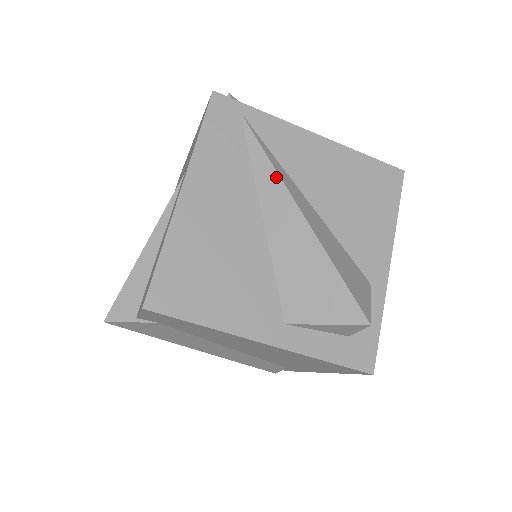
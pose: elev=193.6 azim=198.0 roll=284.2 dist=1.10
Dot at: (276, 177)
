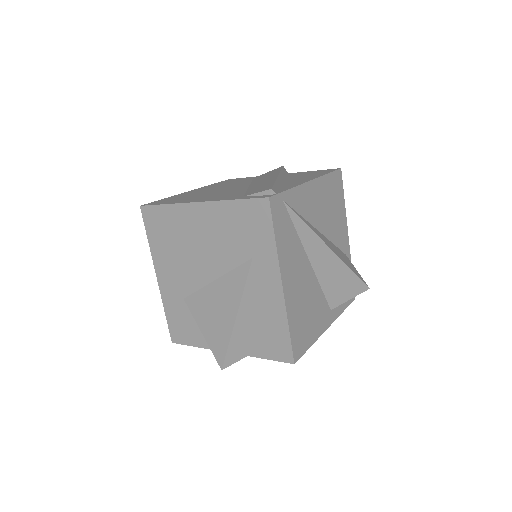
Dot at: (315, 236)
